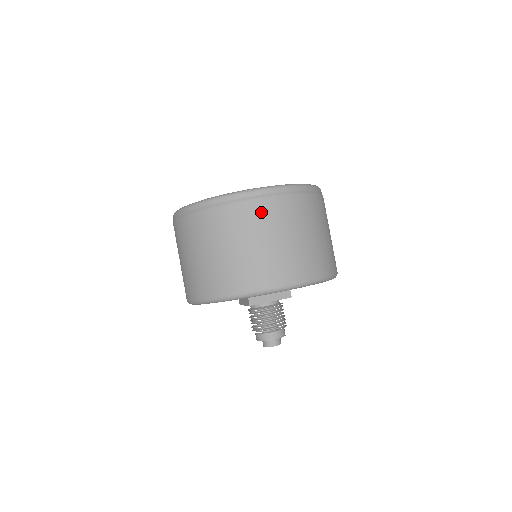
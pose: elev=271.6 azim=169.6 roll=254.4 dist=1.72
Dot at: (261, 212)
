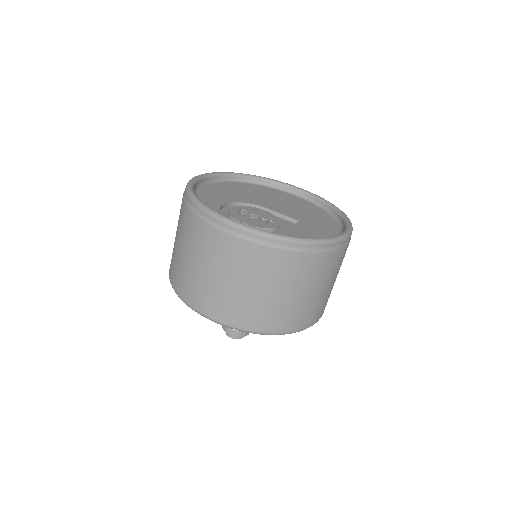
Dot at: (340, 259)
